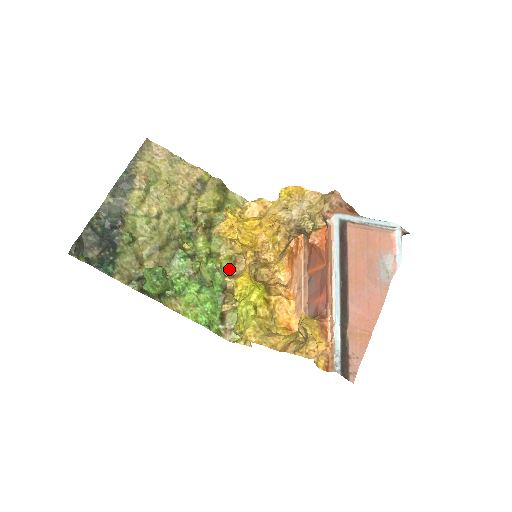
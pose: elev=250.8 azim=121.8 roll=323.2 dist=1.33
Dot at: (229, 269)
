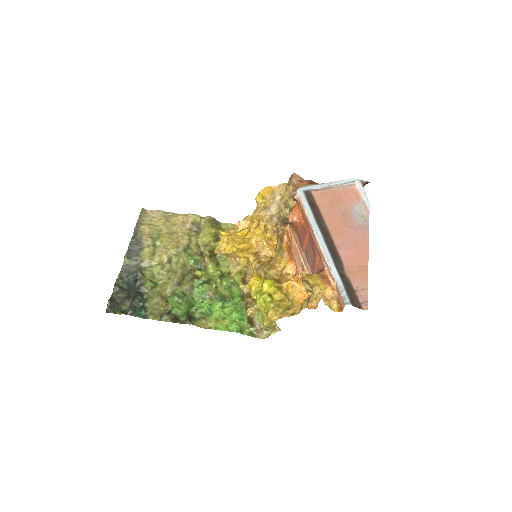
Dot at: (242, 281)
